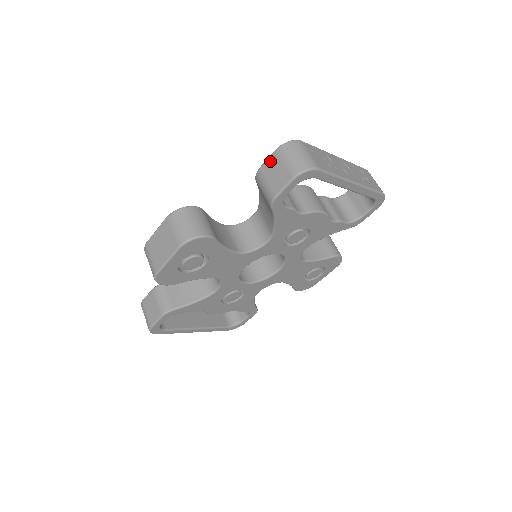
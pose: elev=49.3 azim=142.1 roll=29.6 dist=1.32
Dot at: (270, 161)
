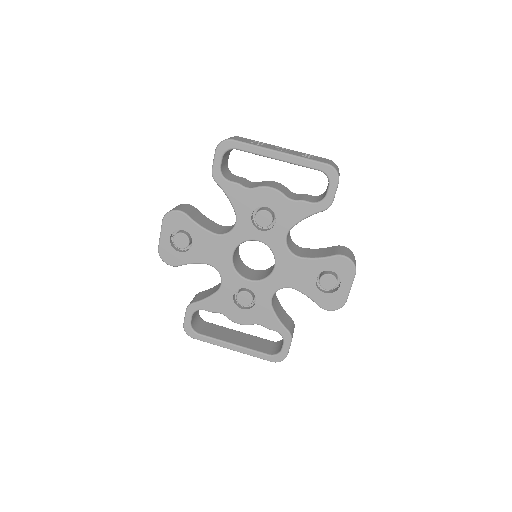
Dot at: occluded
